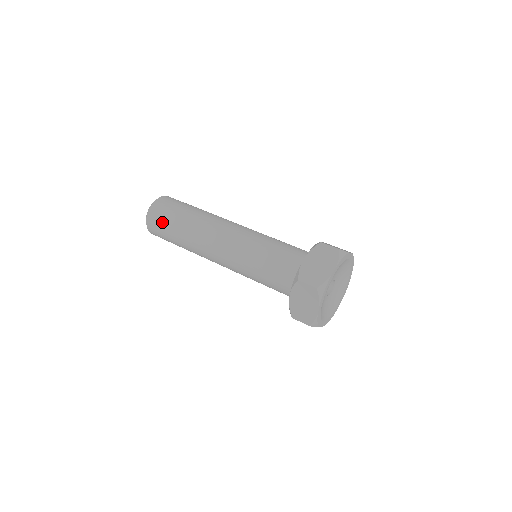
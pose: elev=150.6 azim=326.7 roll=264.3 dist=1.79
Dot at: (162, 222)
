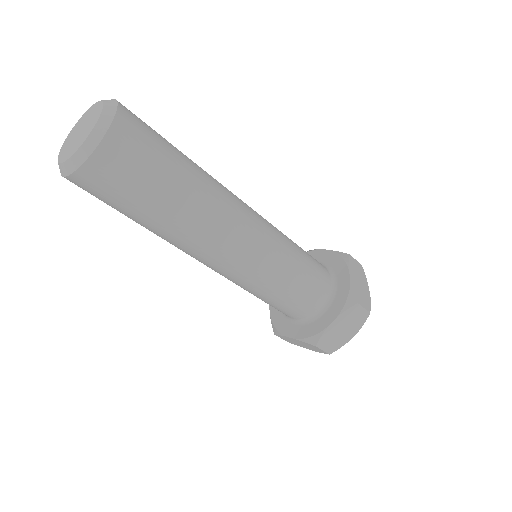
Dot at: (143, 165)
